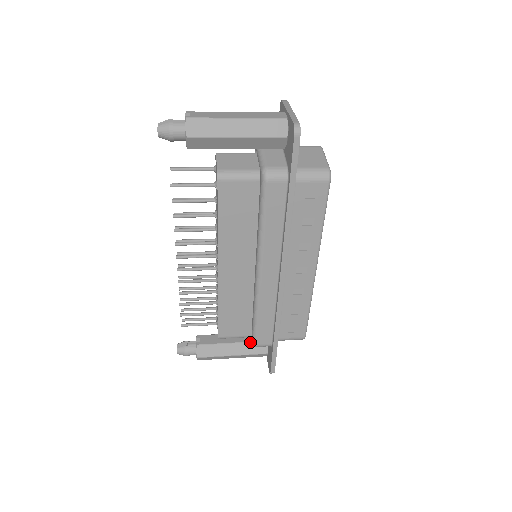
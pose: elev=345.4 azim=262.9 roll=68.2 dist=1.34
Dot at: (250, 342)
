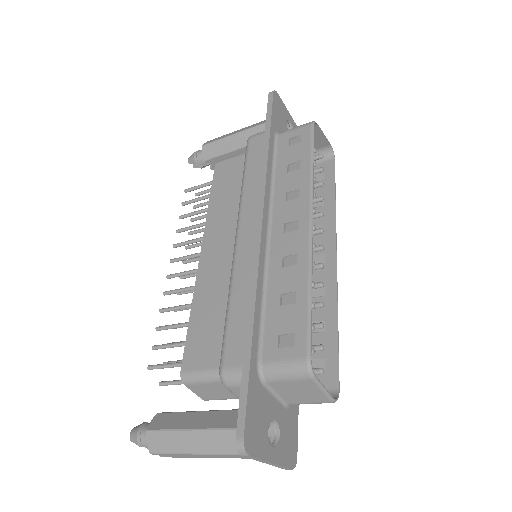
Dot at: (232, 409)
